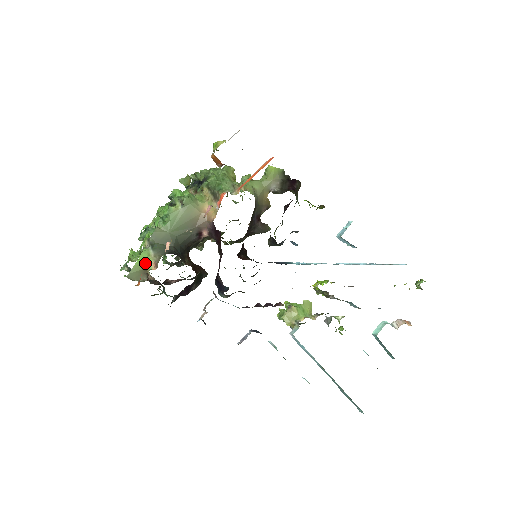
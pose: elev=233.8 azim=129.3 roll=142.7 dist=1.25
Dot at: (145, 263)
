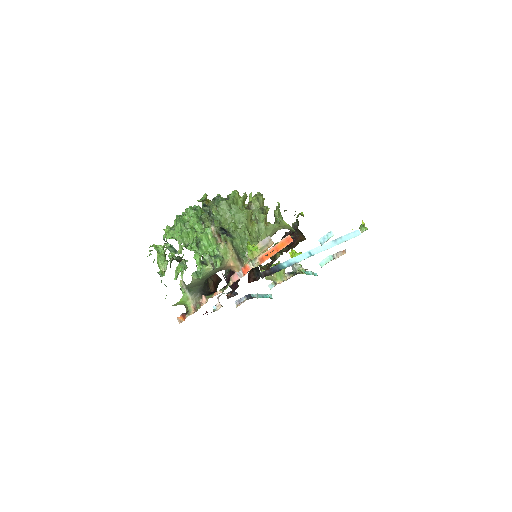
Dot at: (185, 304)
